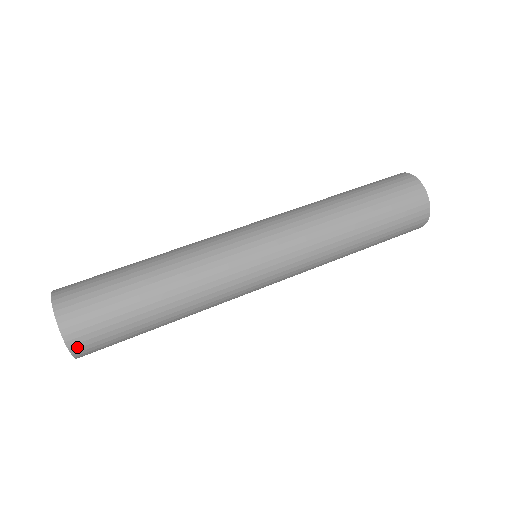
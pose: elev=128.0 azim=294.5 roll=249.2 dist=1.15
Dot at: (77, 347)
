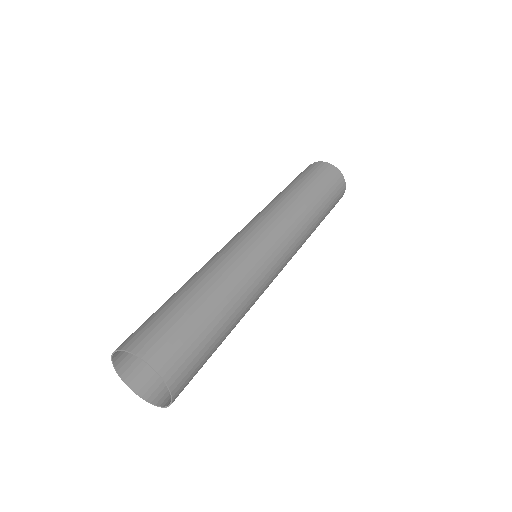
Dot at: (177, 396)
